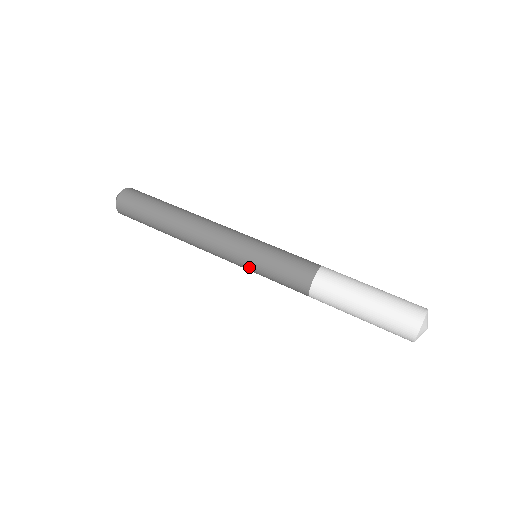
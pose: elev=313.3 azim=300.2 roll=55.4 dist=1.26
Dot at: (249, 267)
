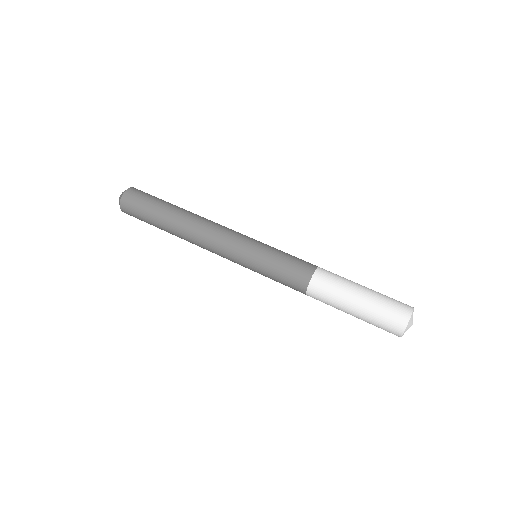
Dot at: (251, 260)
